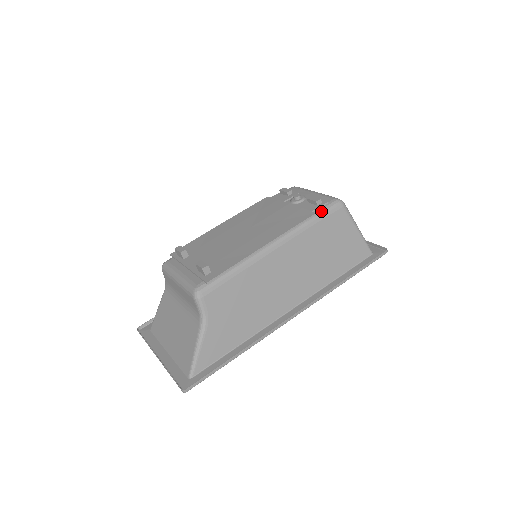
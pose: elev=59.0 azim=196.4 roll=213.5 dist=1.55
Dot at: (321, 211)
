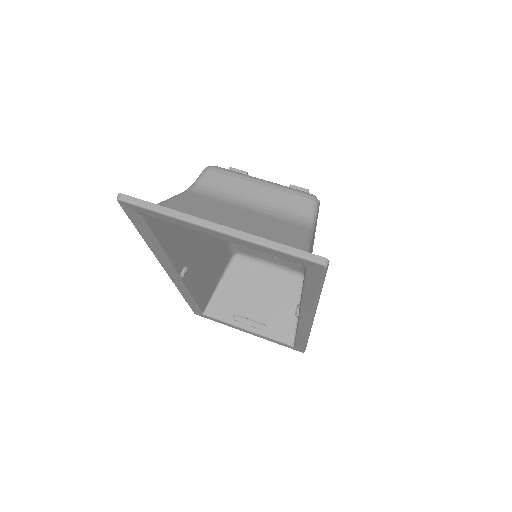
Dot at: occluded
